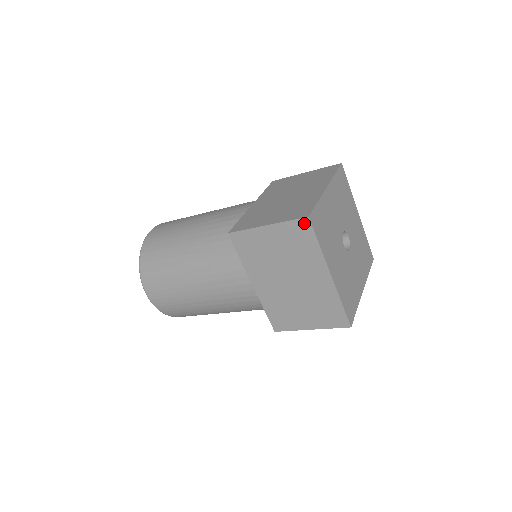
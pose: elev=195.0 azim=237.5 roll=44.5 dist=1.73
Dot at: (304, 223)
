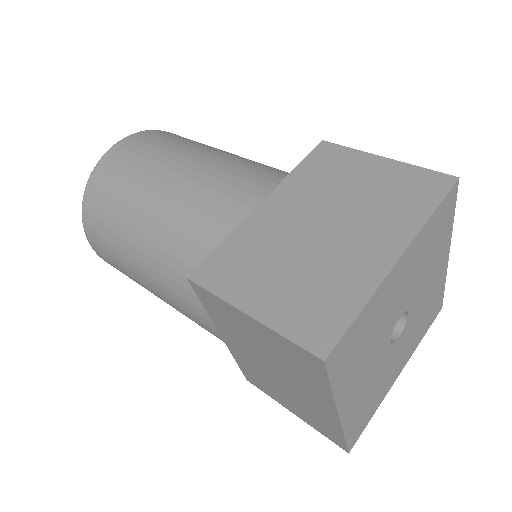
Dot at: (313, 359)
